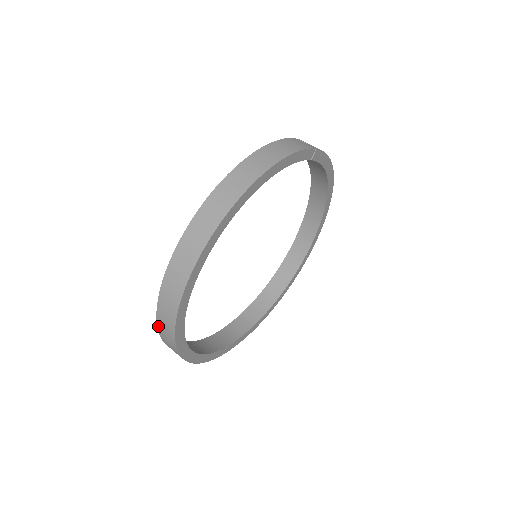
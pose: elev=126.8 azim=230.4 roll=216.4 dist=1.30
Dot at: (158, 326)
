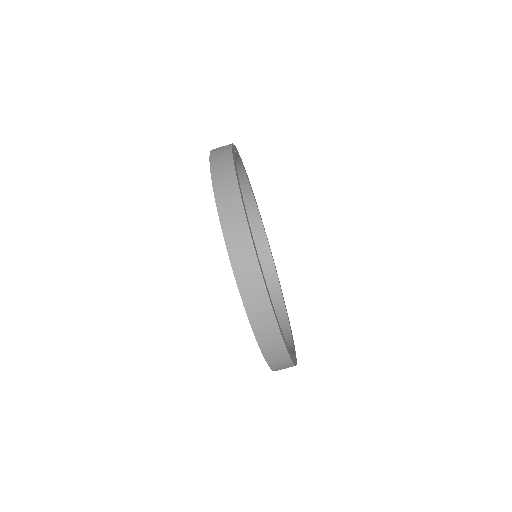
Dot at: (262, 349)
